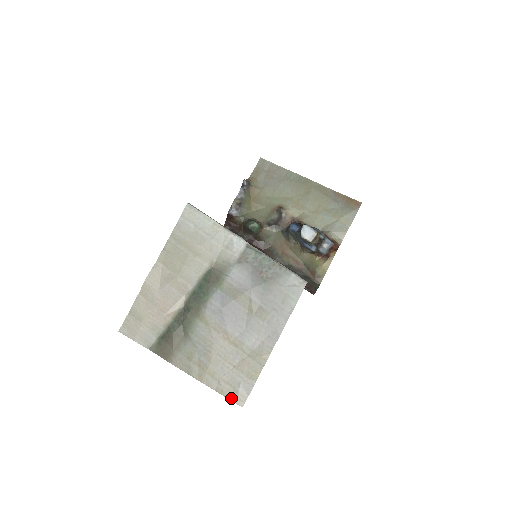
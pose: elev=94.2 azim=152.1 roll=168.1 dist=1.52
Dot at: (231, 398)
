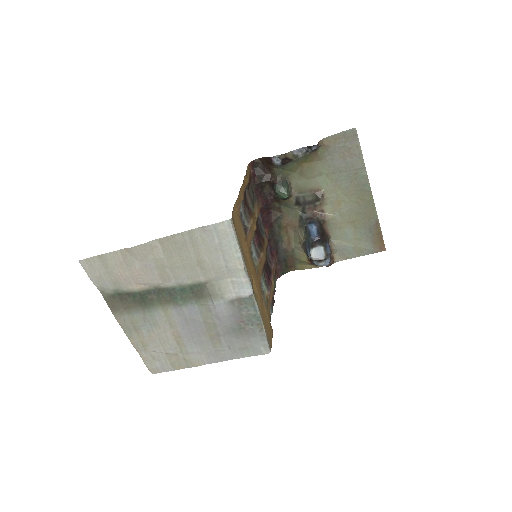
Dot at: (148, 366)
